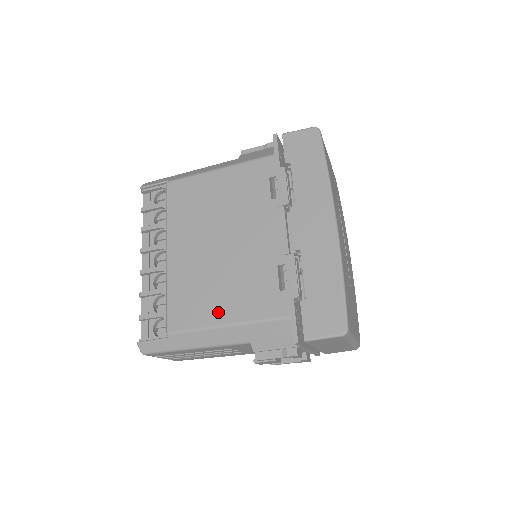
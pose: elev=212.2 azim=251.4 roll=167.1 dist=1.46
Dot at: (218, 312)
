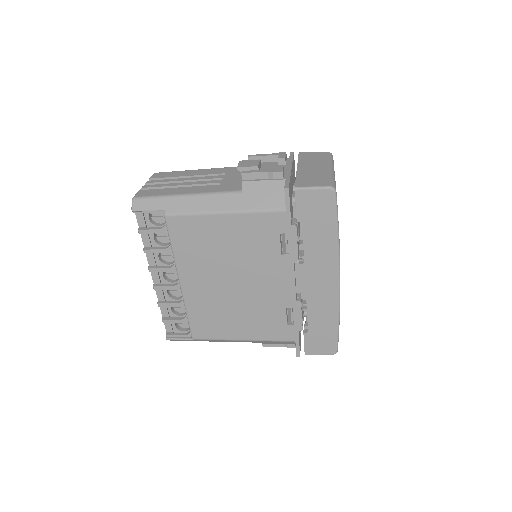
Dot at: (235, 332)
